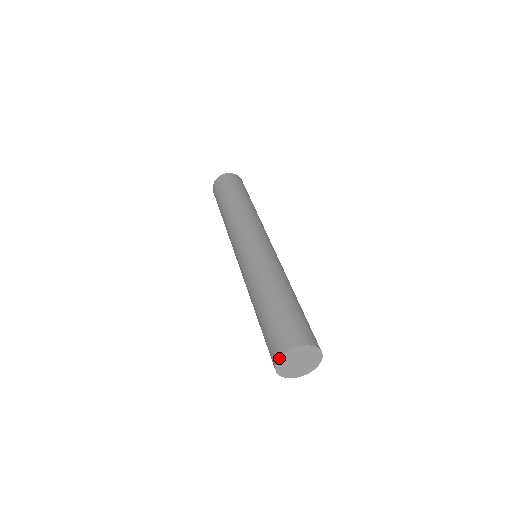
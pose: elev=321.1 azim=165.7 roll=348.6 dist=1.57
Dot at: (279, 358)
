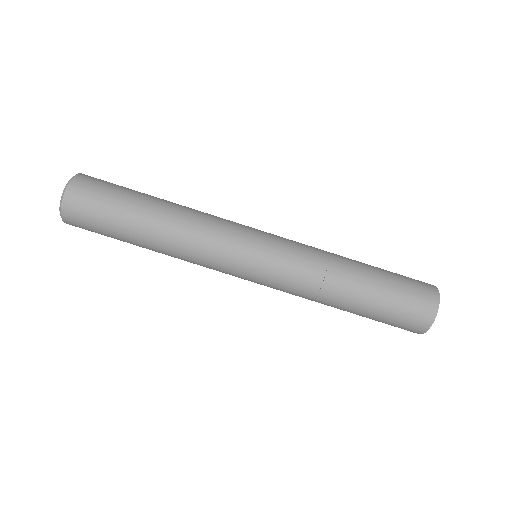
Dot at: occluded
